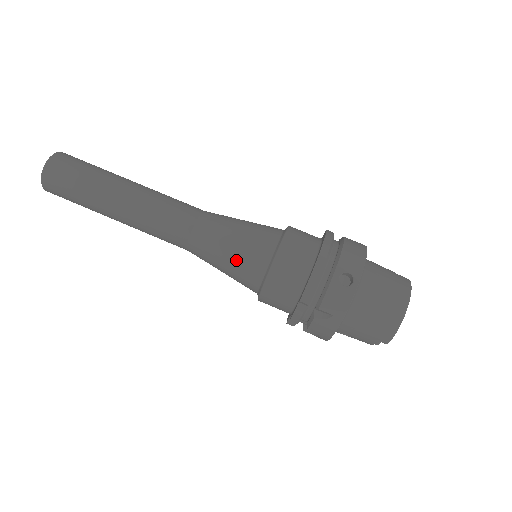
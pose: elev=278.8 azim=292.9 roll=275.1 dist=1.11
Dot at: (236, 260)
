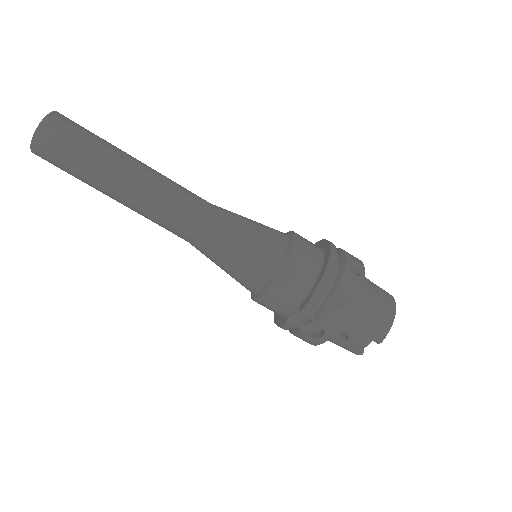
Dot at: (251, 246)
